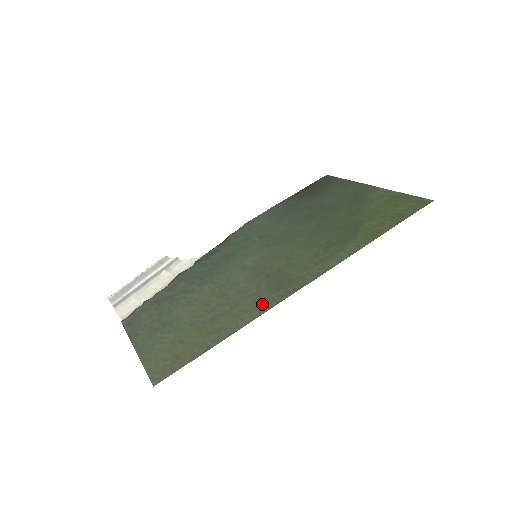
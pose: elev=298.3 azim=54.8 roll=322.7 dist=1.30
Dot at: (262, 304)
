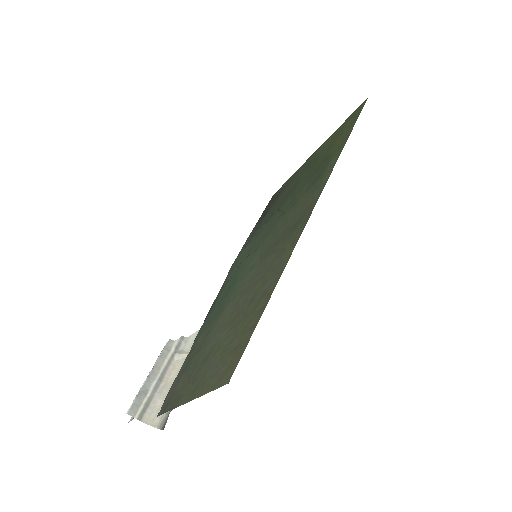
Dot at: (289, 245)
